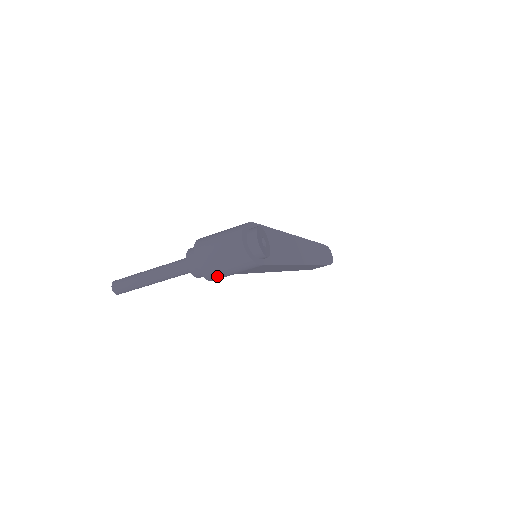
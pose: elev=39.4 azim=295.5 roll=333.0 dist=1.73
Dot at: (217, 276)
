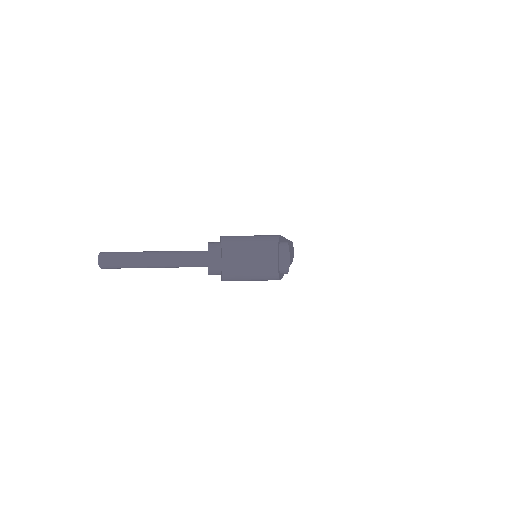
Dot at: (234, 280)
